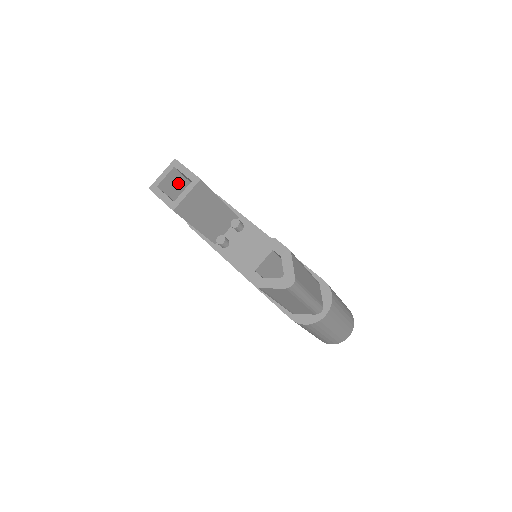
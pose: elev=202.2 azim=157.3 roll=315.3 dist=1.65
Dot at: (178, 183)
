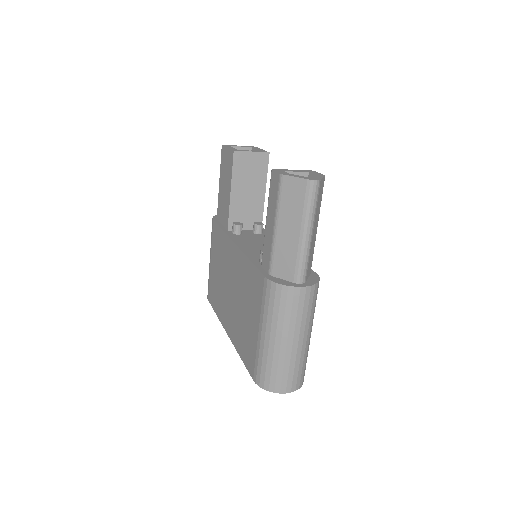
Dot at: occluded
